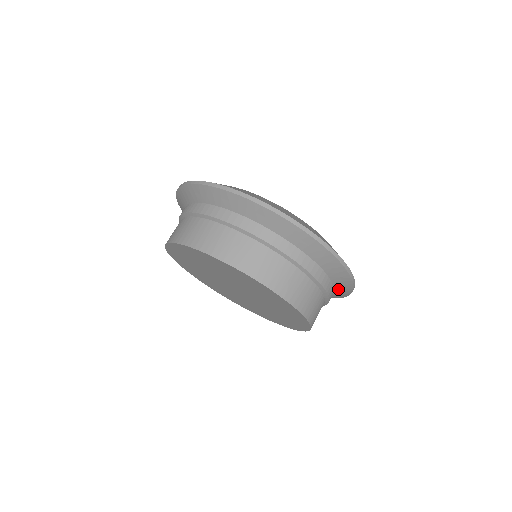
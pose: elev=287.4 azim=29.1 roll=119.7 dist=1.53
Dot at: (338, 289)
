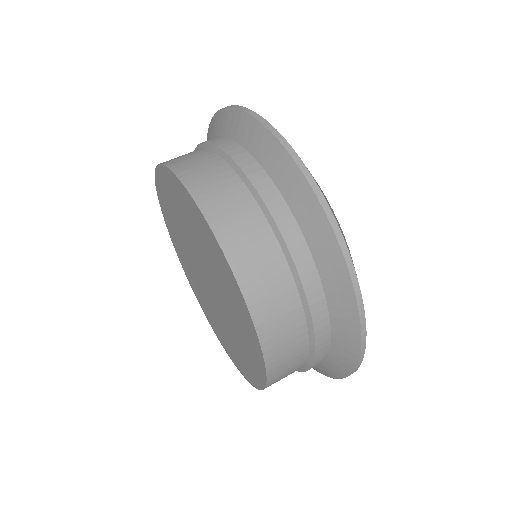
Dot at: (317, 253)
